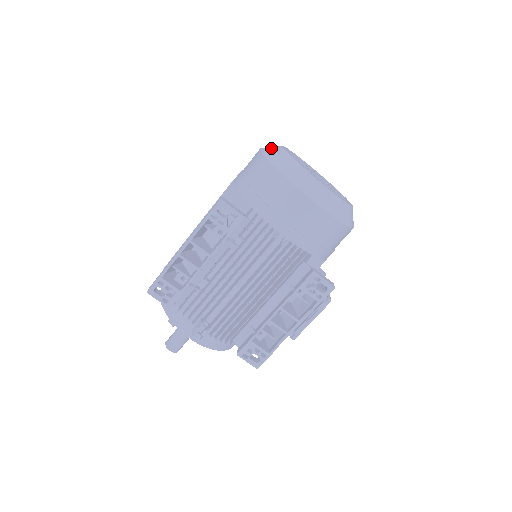
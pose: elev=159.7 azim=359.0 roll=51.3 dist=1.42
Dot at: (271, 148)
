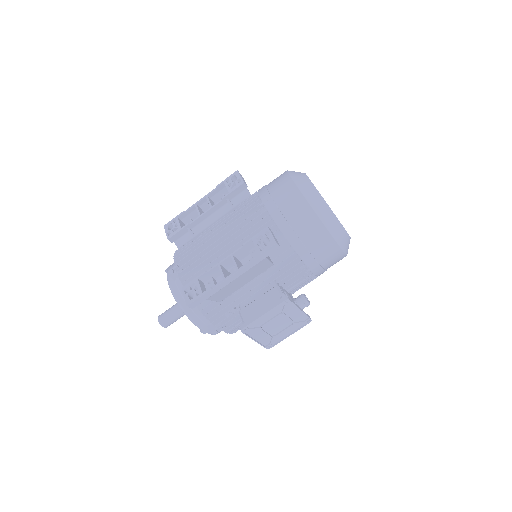
Dot at: occluded
